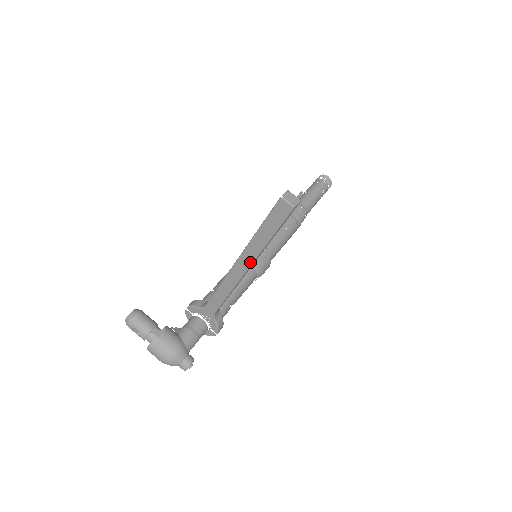
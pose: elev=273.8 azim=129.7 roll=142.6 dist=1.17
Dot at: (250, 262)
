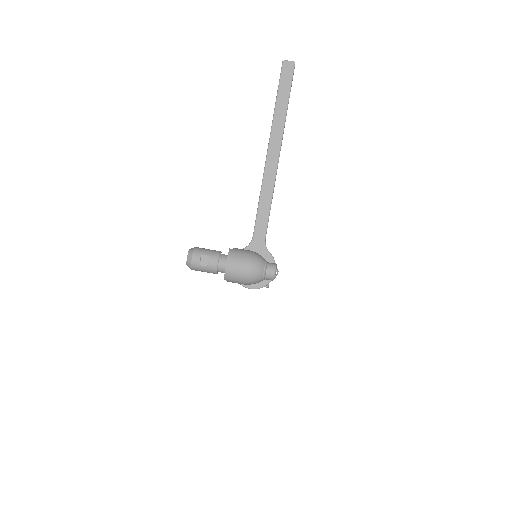
Dot at: (280, 139)
